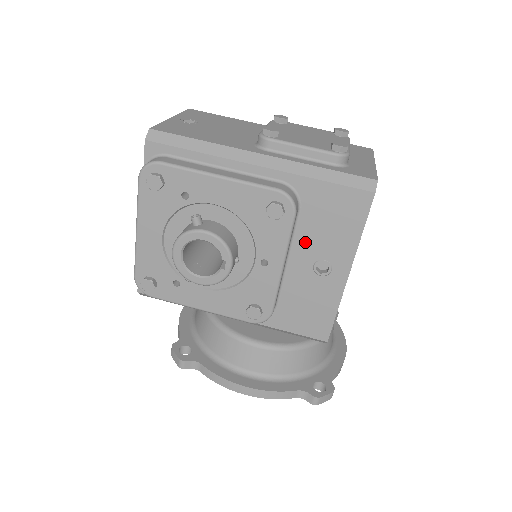
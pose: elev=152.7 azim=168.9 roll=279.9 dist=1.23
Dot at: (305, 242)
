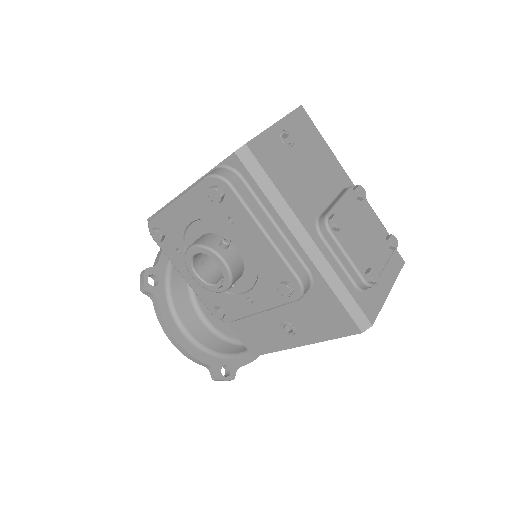
Dot at: (290, 308)
